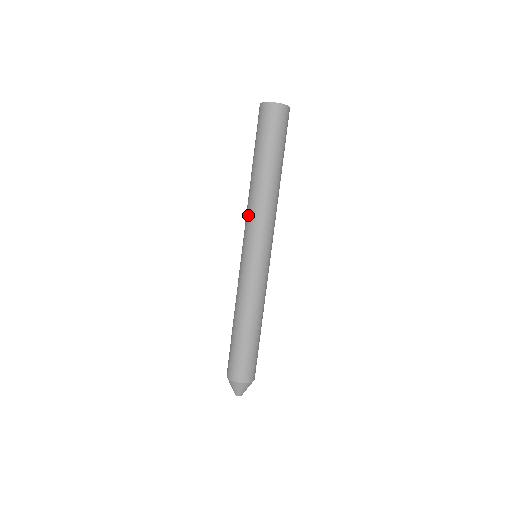
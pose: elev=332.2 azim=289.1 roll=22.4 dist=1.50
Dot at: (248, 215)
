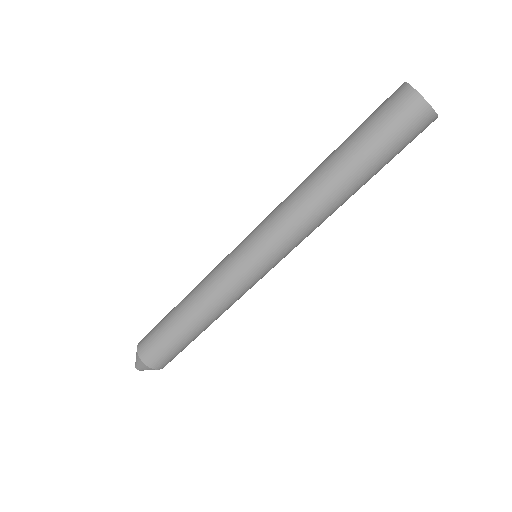
Dot at: (279, 205)
